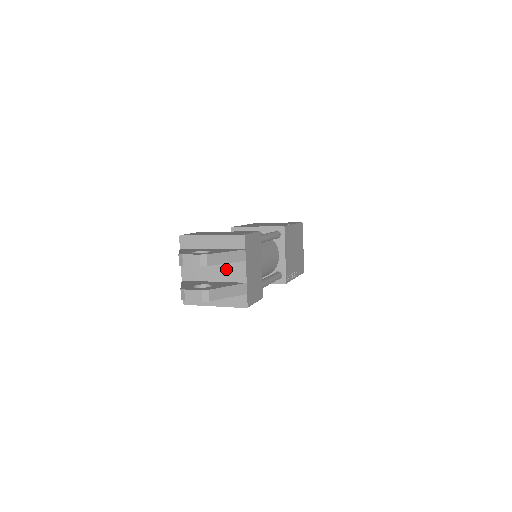
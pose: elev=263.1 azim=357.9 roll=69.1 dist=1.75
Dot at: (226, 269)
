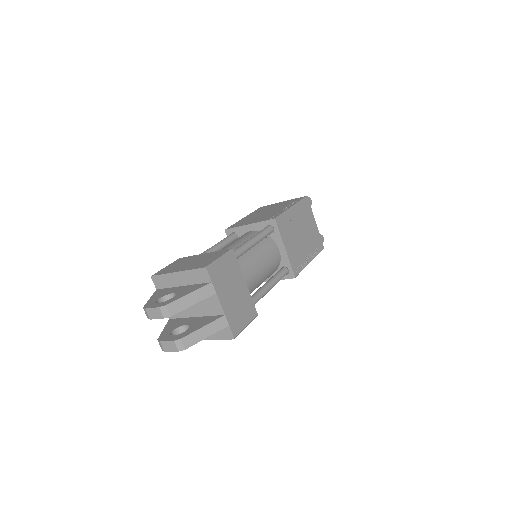
Dot at: (202, 304)
